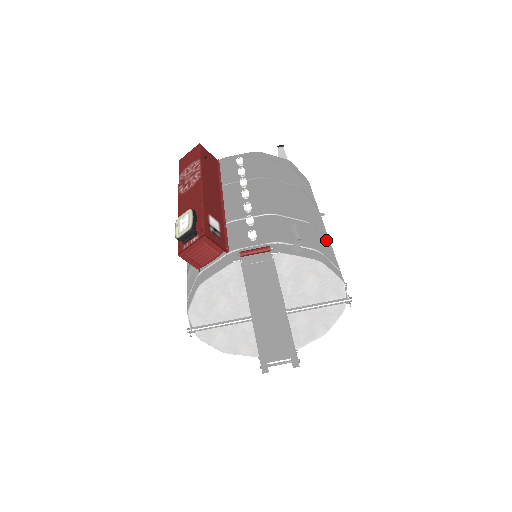
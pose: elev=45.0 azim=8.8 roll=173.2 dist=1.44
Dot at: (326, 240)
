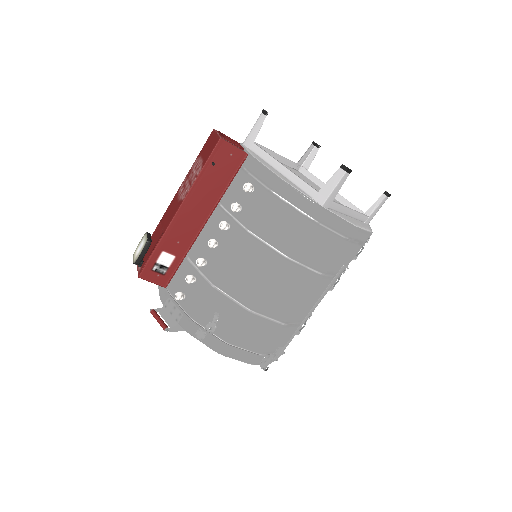
Dot at: (272, 323)
